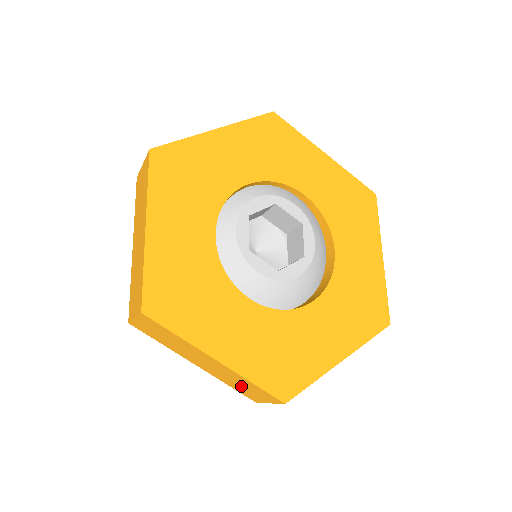
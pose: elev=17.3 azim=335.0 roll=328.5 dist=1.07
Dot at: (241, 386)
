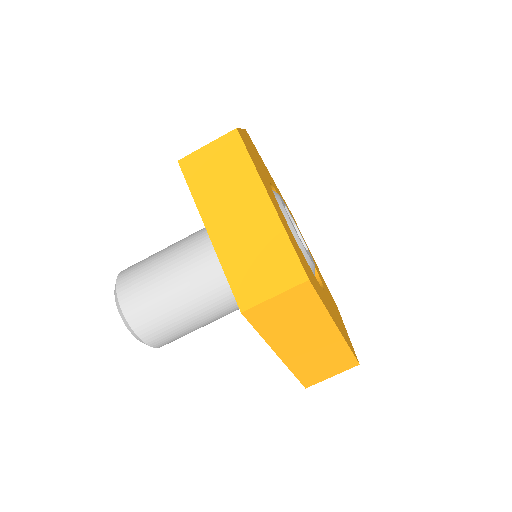
Dot at: (319, 364)
